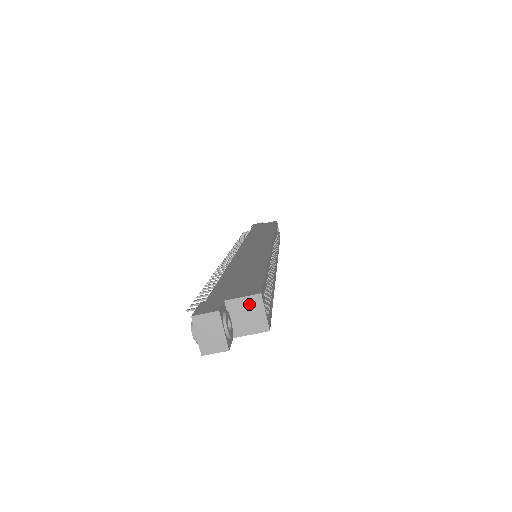
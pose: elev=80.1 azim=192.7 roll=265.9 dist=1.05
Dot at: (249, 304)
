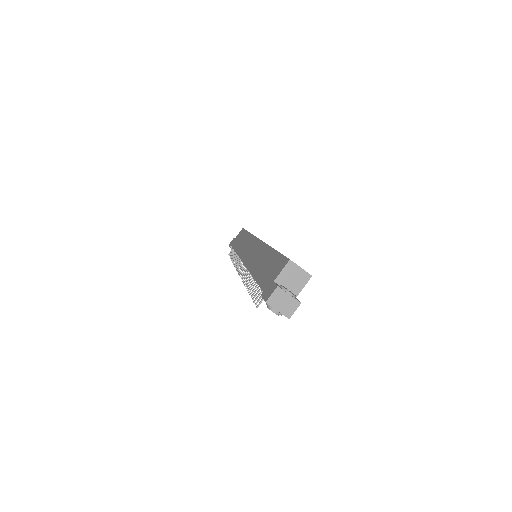
Dot at: (289, 271)
